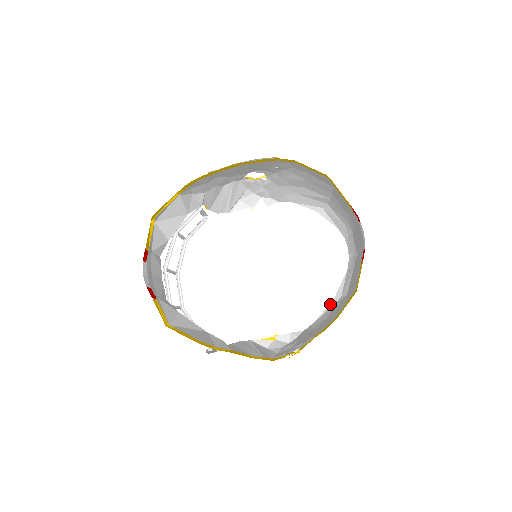
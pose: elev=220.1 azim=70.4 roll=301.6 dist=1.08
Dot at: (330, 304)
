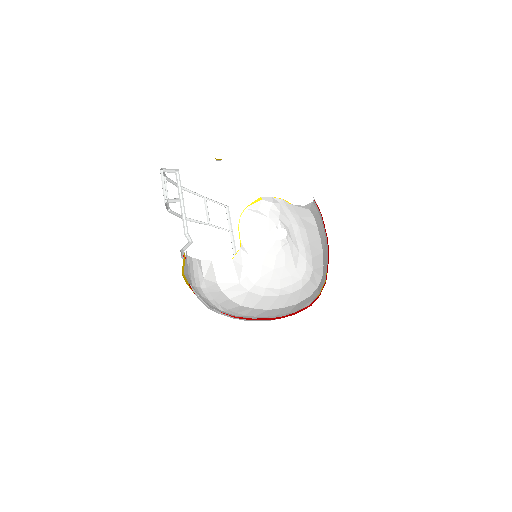
Dot at: (301, 206)
